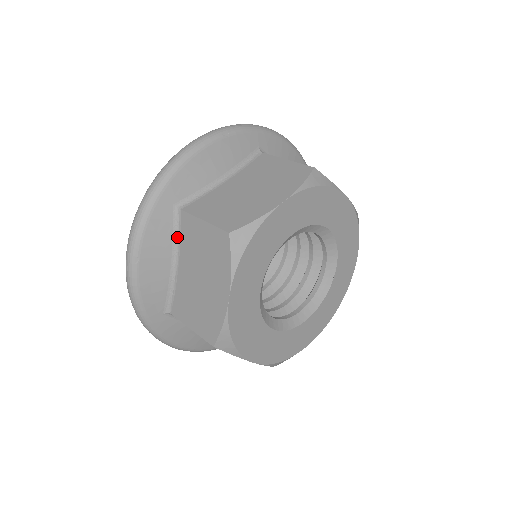
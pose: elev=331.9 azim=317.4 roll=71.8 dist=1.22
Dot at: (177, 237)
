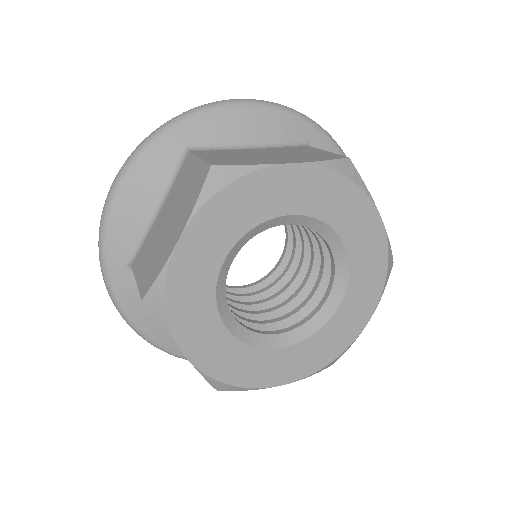
Dot at: (173, 180)
